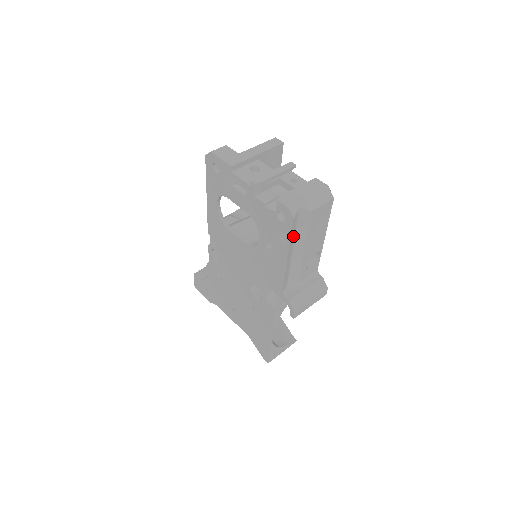
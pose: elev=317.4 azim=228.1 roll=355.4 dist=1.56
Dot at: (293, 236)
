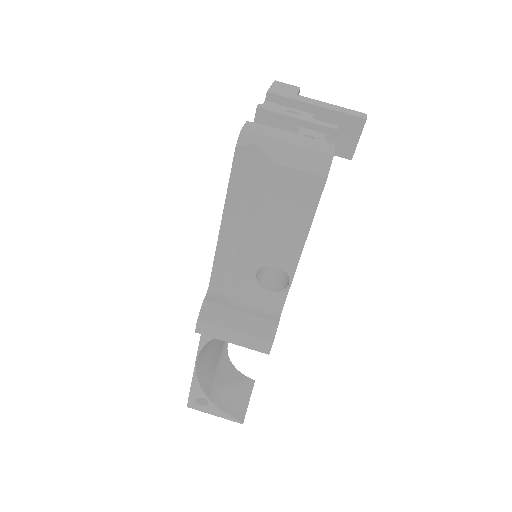
Dot at: (240, 191)
